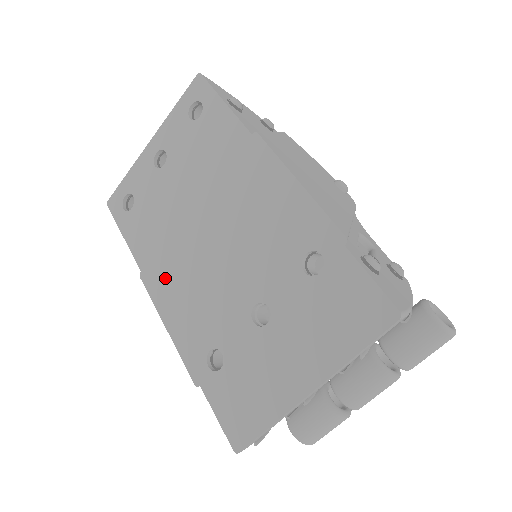
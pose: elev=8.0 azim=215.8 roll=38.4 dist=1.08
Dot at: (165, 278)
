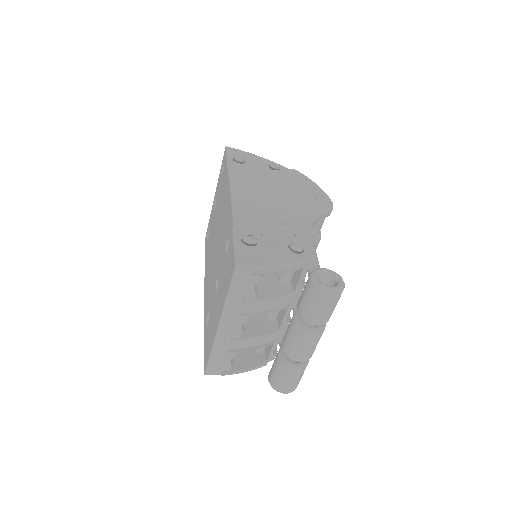
Dot at: (207, 275)
